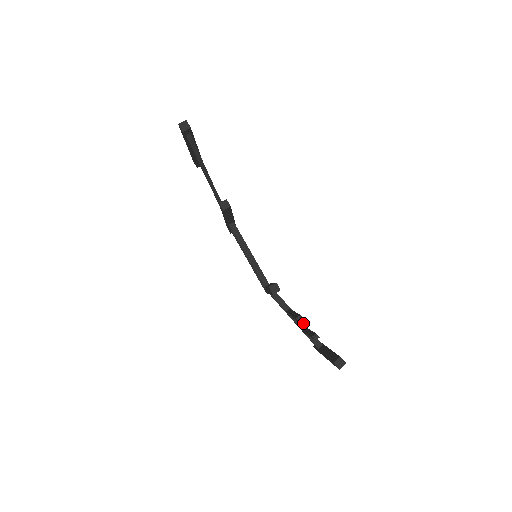
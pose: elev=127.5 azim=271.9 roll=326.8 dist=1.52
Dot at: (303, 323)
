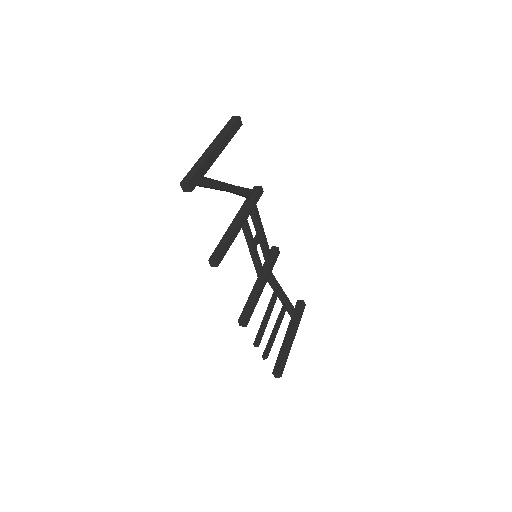
Dot at: (285, 301)
